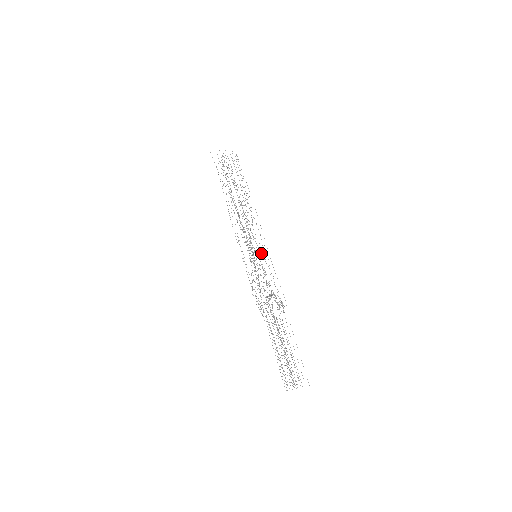
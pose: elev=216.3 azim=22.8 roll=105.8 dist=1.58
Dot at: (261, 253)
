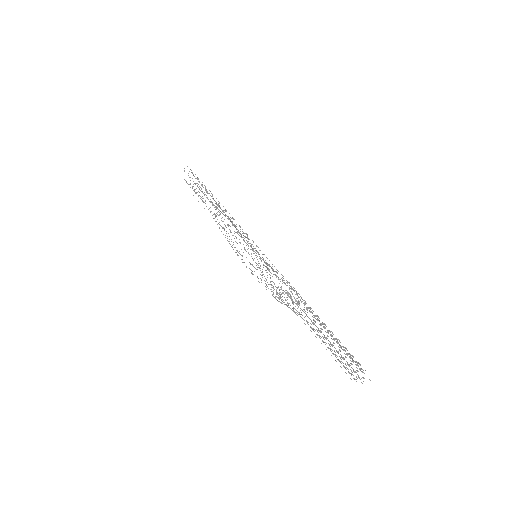
Dot at: occluded
